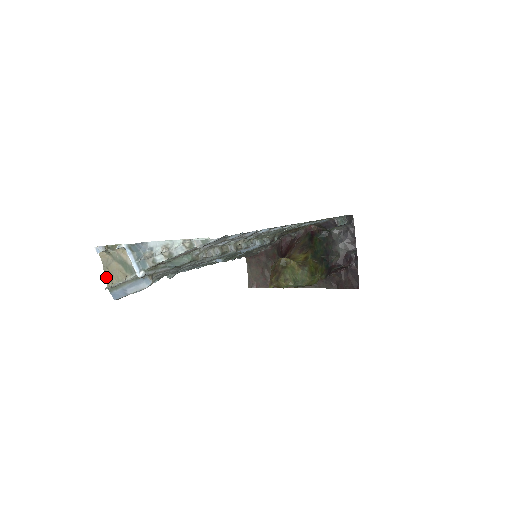
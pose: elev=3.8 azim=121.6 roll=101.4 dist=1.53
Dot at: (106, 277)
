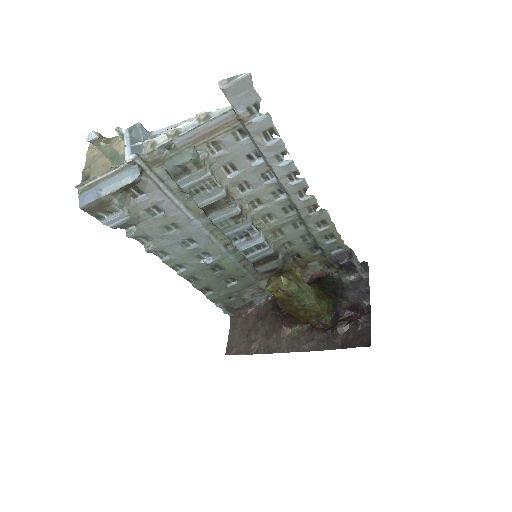
Dot at: (83, 177)
